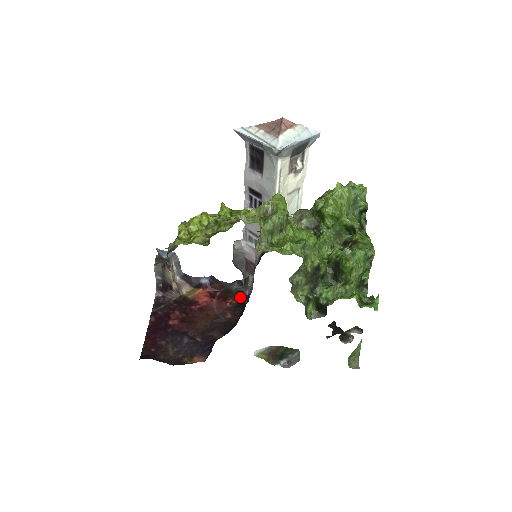
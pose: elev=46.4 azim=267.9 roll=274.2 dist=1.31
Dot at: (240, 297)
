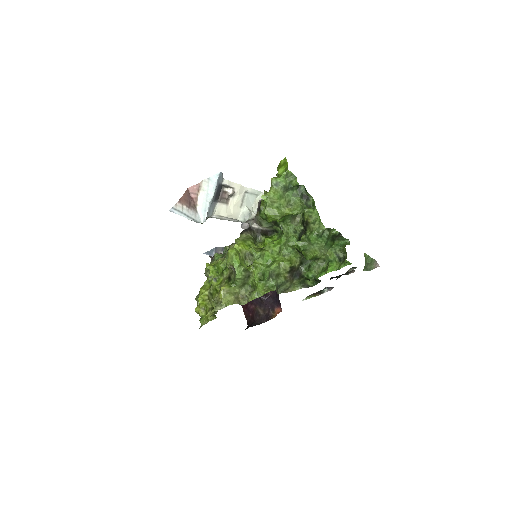
Dot at: occluded
